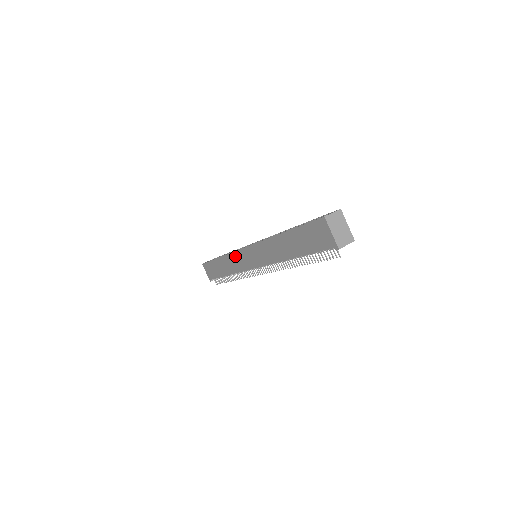
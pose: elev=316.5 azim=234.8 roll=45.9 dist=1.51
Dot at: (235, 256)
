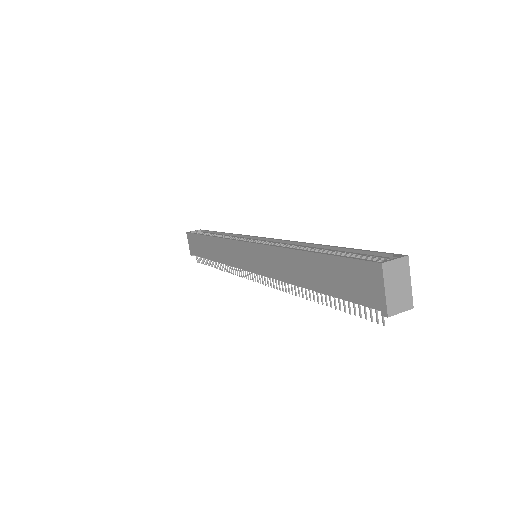
Dot at: (229, 245)
